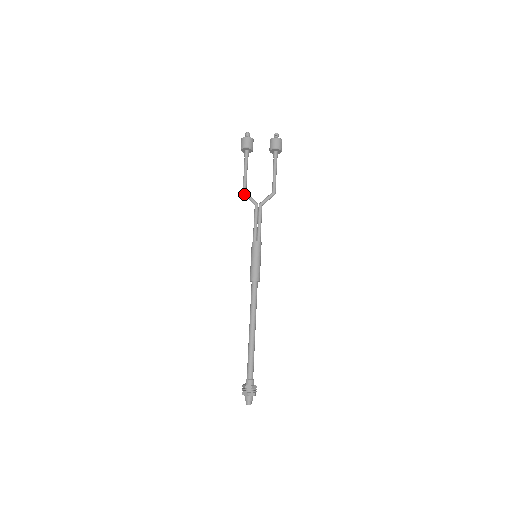
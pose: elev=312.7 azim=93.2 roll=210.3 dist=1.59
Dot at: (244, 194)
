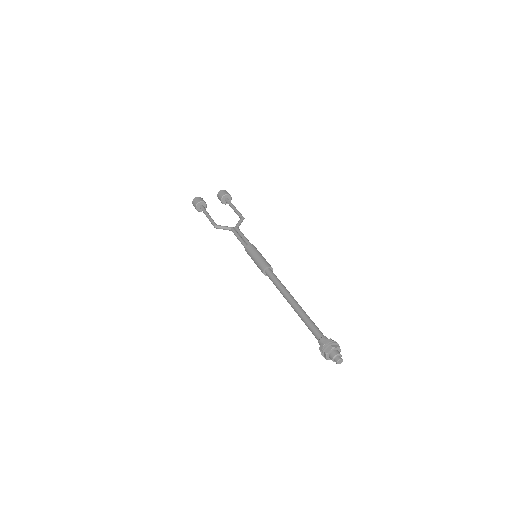
Dot at: (216, 227)
